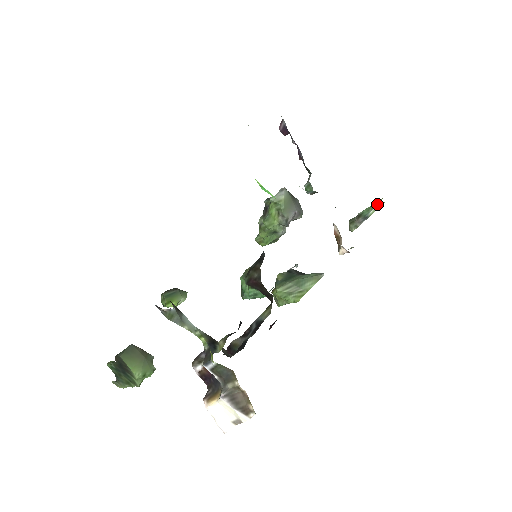
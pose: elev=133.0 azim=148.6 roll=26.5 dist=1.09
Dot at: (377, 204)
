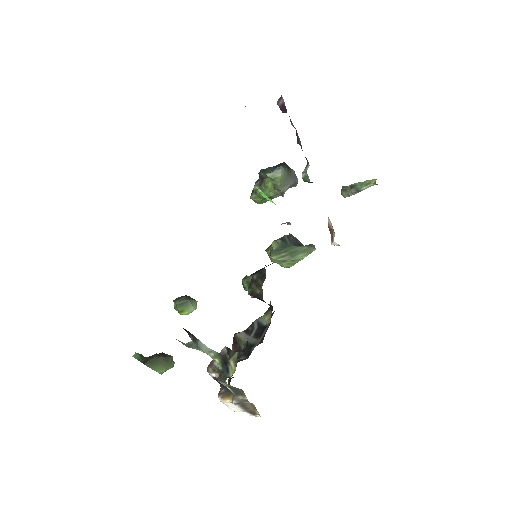
Dot at: (370, 183)
